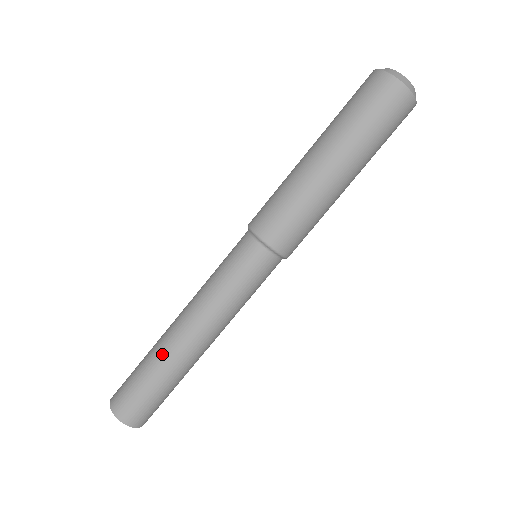
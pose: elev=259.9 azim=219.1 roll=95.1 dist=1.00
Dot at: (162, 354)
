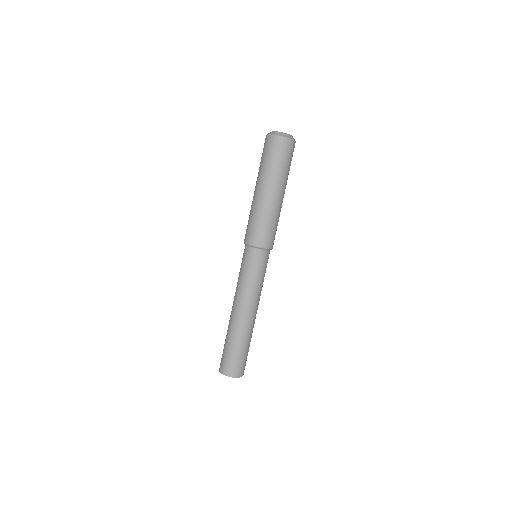
Dot at: (244, 333)
